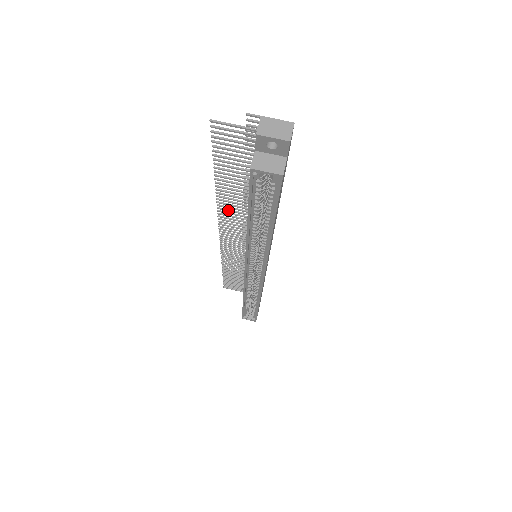
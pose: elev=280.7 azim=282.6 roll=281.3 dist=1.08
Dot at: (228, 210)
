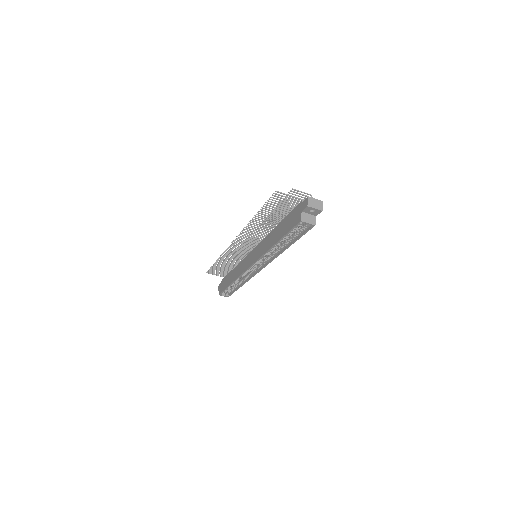
Dot at: (251, 229)
